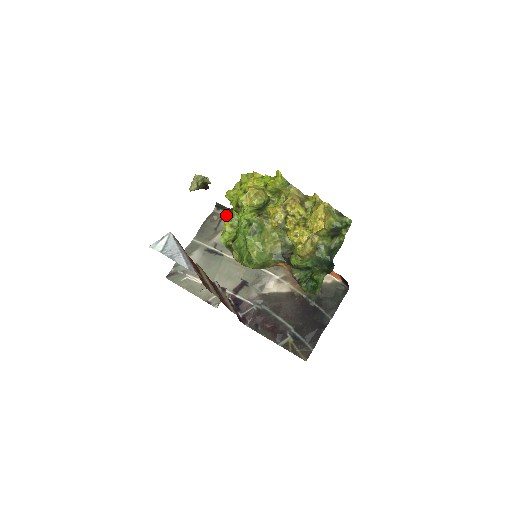
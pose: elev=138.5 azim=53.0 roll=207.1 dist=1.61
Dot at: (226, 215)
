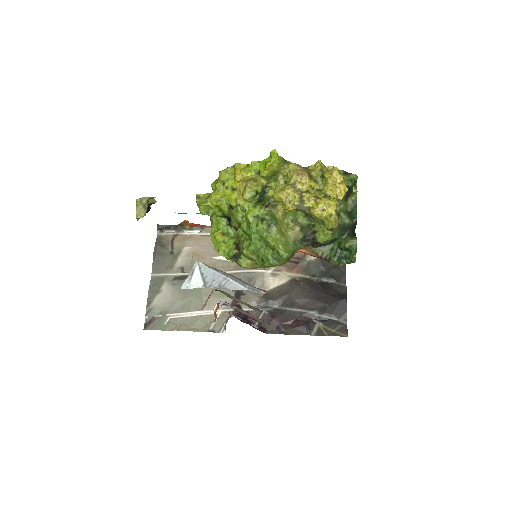
Dot at: (175, 233)
